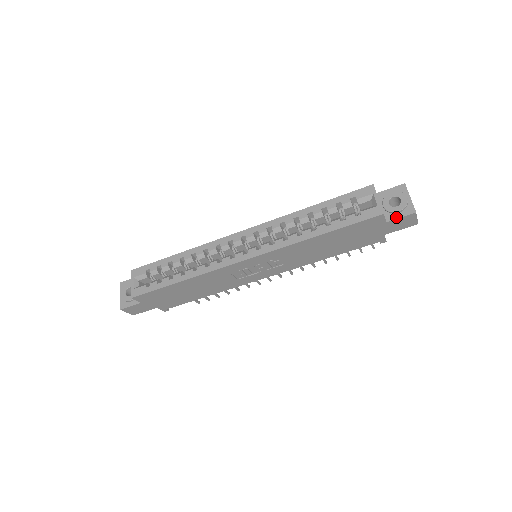
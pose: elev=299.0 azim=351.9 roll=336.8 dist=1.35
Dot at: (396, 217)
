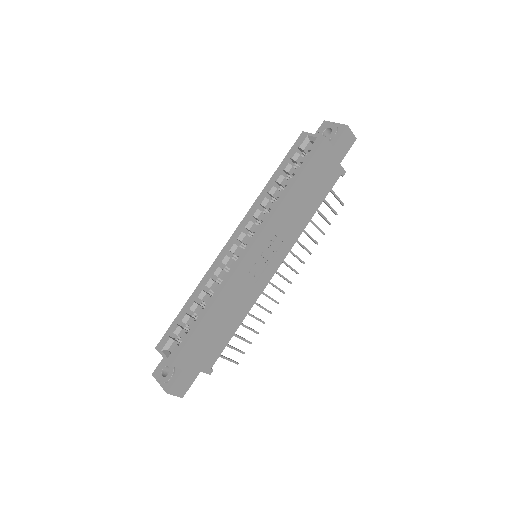
Dot at: (337, 139)
